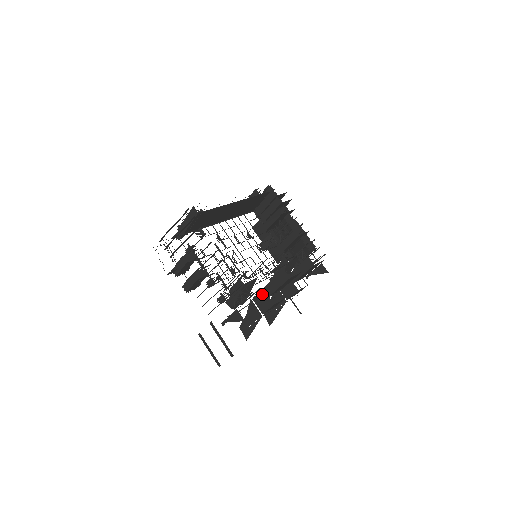
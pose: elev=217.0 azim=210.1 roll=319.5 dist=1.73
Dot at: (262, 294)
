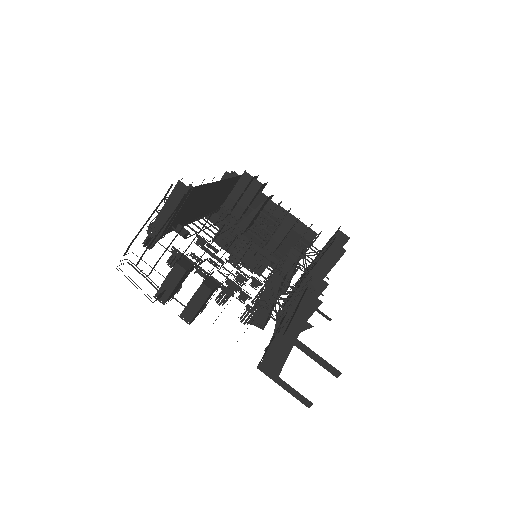
Dot at: occluded
